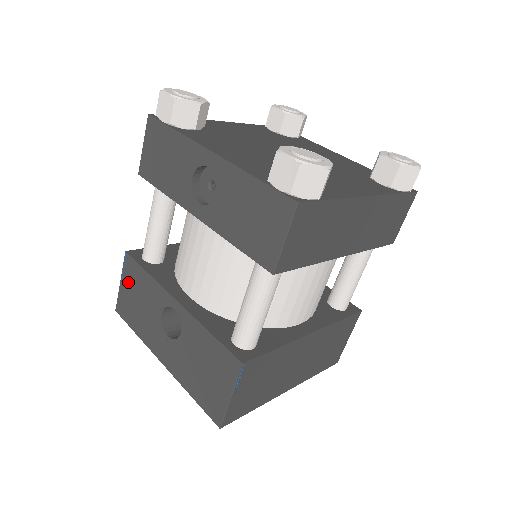
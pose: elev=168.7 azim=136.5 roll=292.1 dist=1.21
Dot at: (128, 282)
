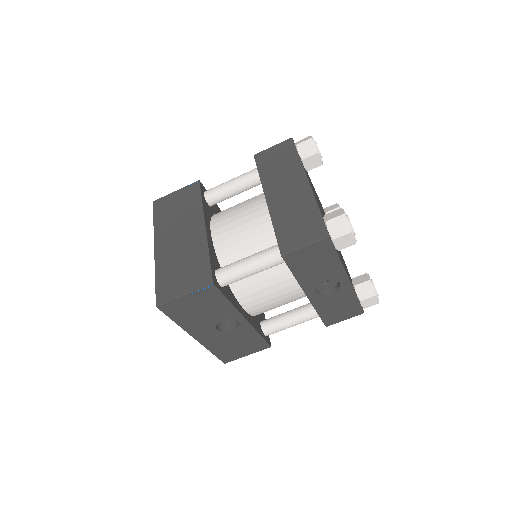
Dot at: (197, 299)
